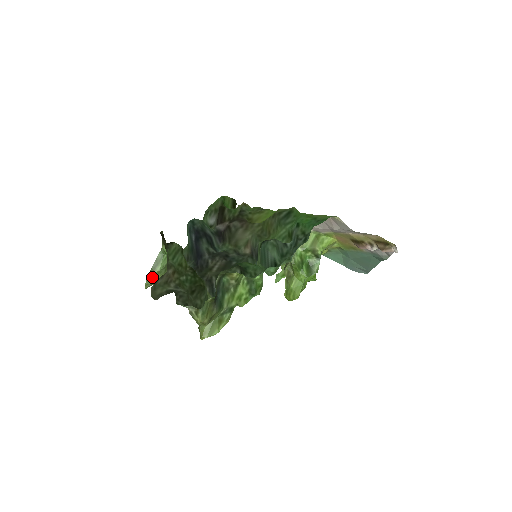
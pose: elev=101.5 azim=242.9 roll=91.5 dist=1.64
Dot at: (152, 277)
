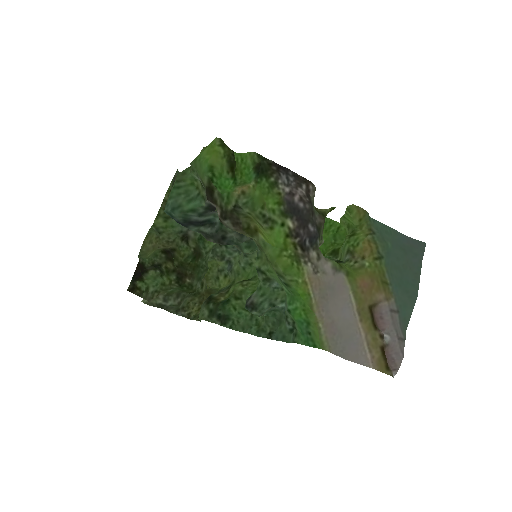
Dot at: (143, 256)
